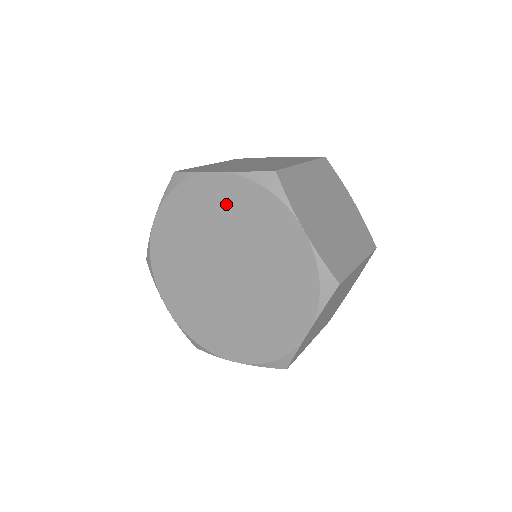
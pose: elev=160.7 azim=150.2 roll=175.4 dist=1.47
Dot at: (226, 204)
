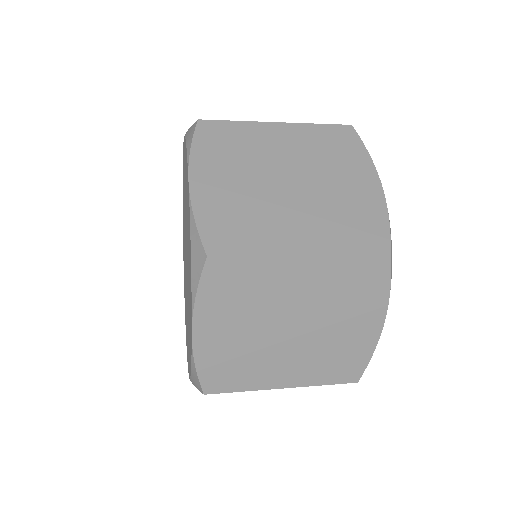
Dot at: occluded
